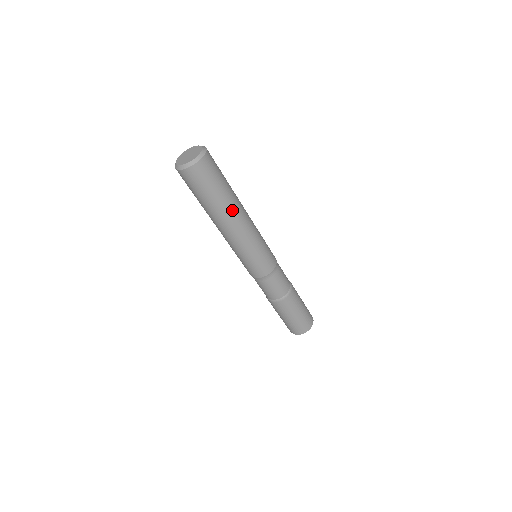
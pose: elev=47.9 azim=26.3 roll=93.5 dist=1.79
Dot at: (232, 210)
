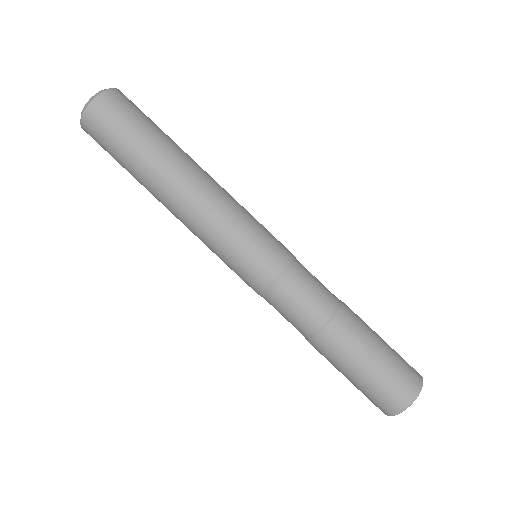
Dot at: (188, 156)
